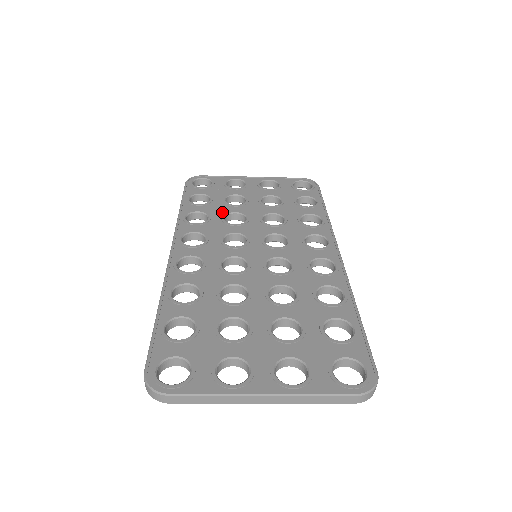
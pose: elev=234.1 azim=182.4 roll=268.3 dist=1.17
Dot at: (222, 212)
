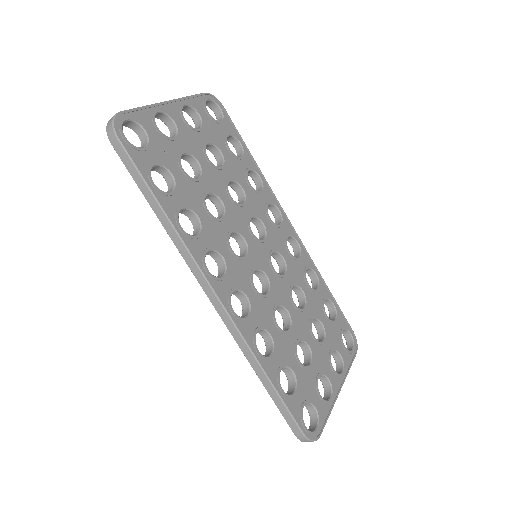
Dot at: (199, 199)
